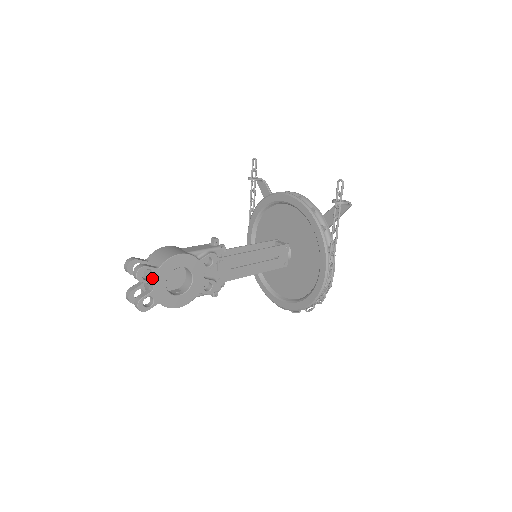
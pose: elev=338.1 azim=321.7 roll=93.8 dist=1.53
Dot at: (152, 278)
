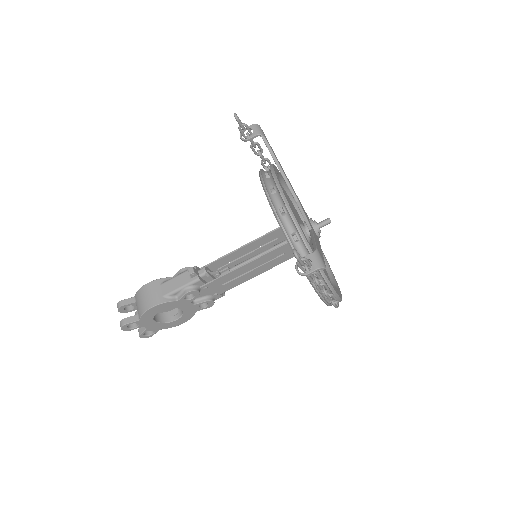
Dot at: (139, 325)
